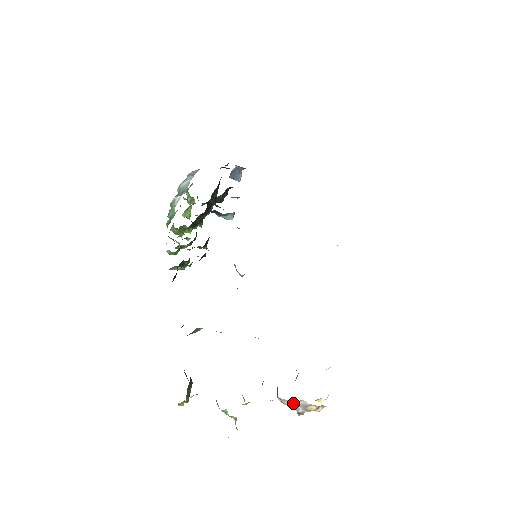
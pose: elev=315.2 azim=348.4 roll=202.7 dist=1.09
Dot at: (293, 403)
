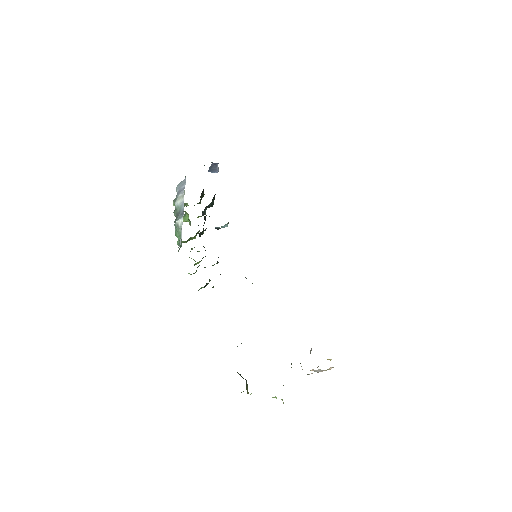
Dot at: occluded
